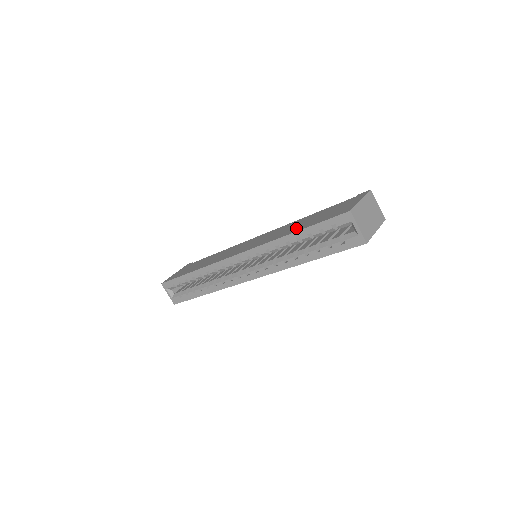
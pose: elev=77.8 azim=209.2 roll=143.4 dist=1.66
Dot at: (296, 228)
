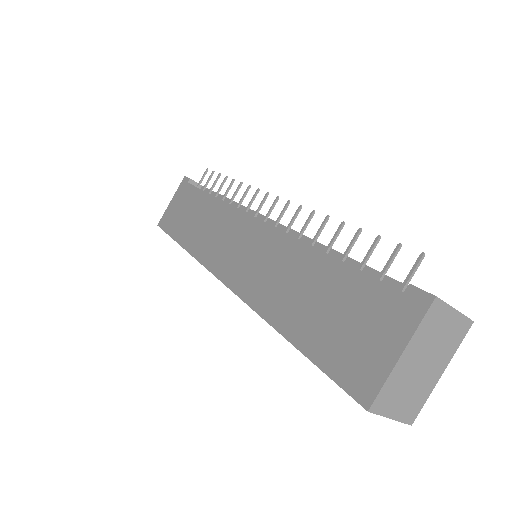
Dot at: (290, 313)
